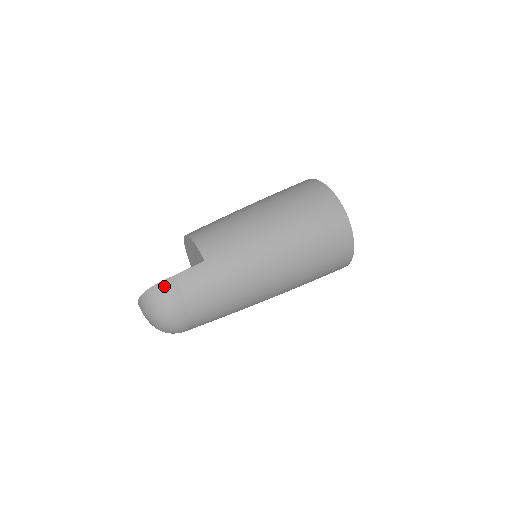
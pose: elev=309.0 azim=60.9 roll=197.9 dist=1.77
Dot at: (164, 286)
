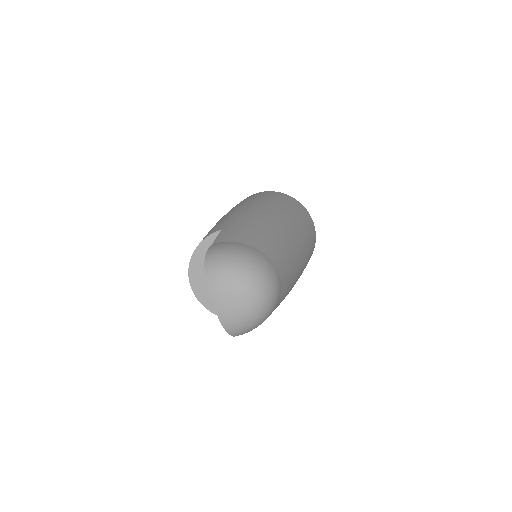
Dot at: (214, 248)
